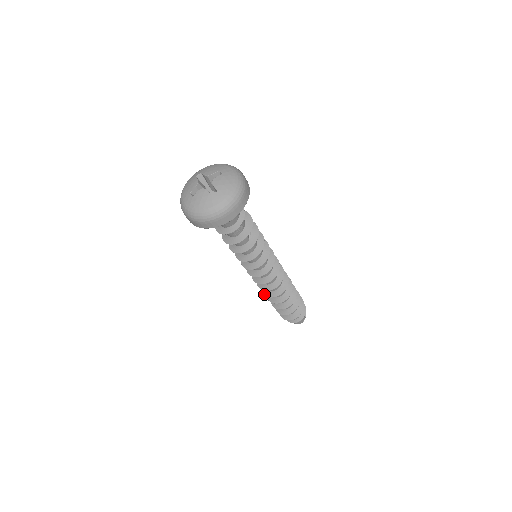
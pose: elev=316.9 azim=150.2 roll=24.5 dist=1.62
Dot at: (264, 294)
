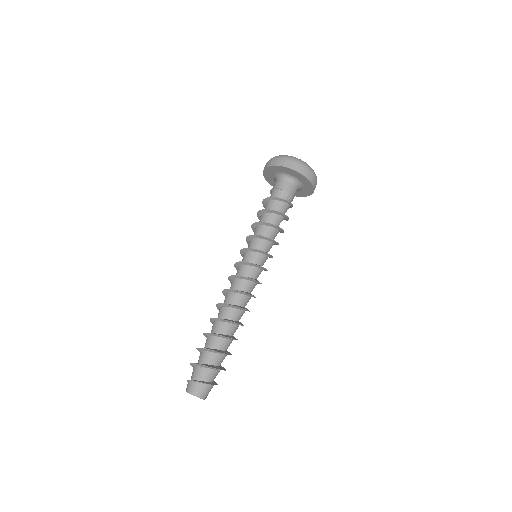
Dot at: occluded
